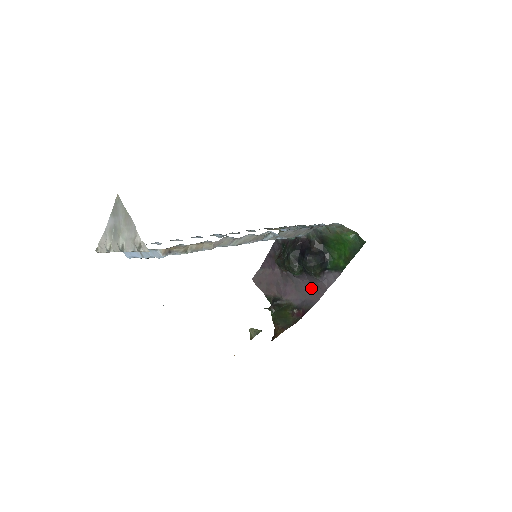
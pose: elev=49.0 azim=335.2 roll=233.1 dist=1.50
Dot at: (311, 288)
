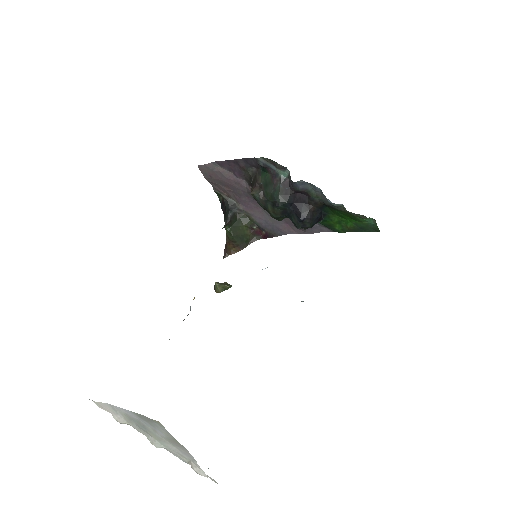
Dot at: (284, 220)
